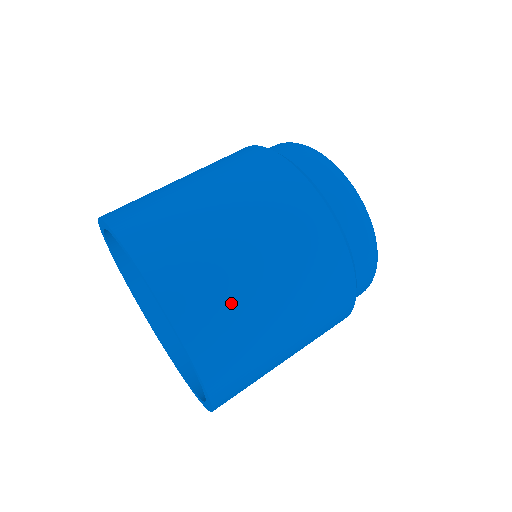
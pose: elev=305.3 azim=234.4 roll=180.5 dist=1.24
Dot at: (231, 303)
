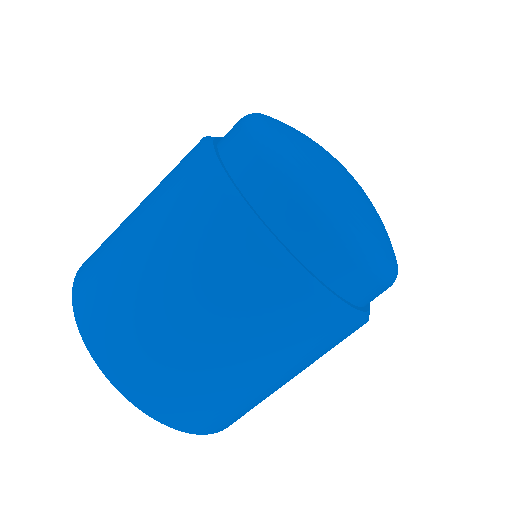
Dot at: occluded
